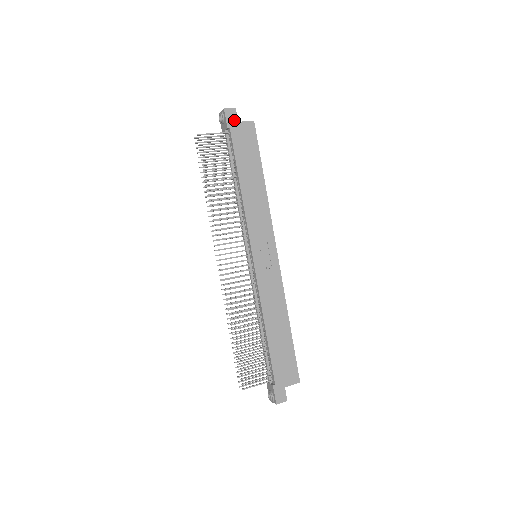
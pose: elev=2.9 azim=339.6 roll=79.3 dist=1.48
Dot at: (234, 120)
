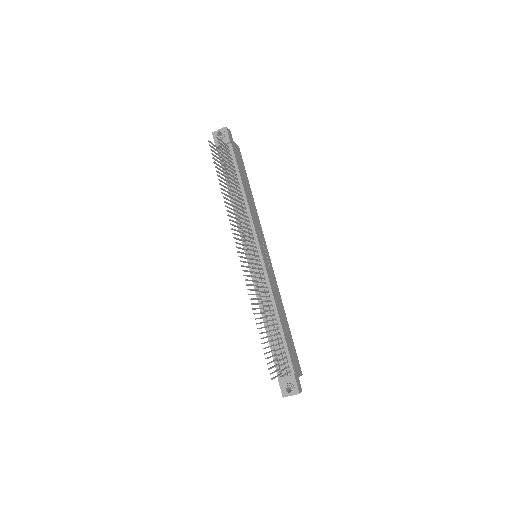
Dot at: (232, 139)
